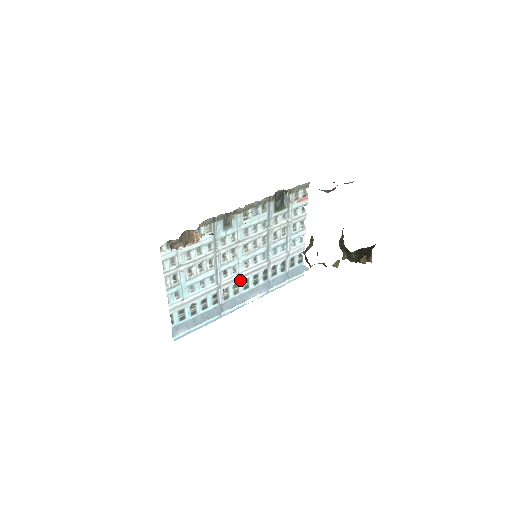
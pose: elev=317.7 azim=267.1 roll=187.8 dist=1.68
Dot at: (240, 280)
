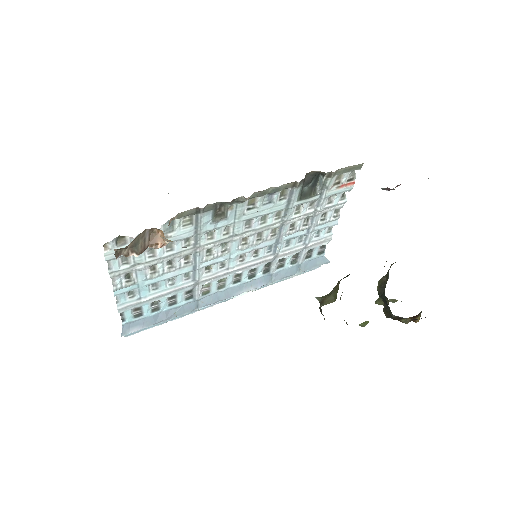
Dot at: (229, 275)
